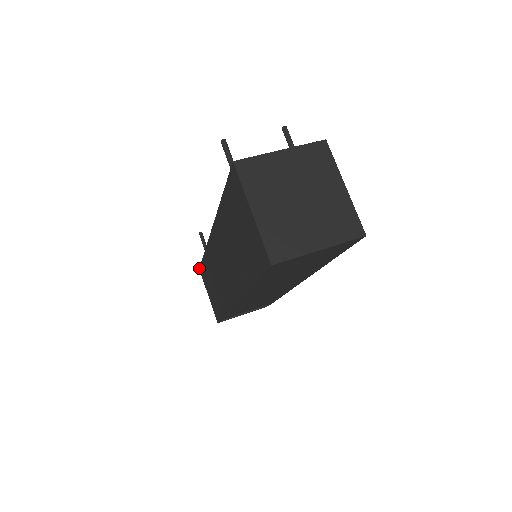
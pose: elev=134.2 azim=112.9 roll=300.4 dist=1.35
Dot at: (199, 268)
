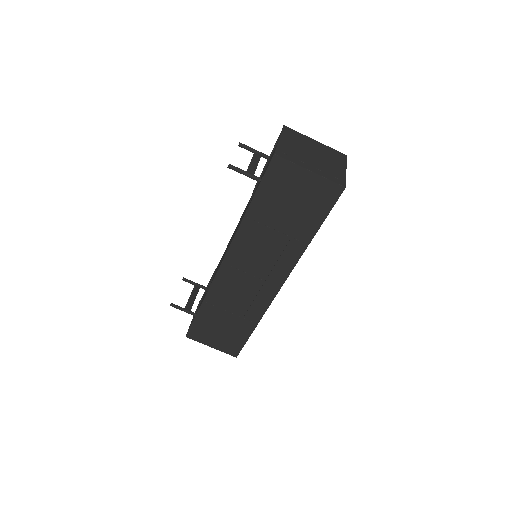
Dot at: (186, 336)
